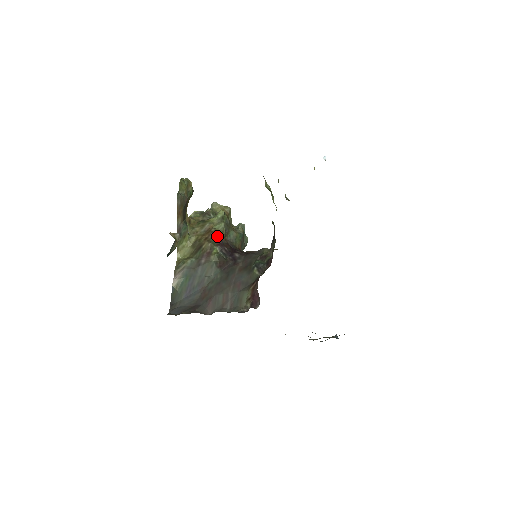
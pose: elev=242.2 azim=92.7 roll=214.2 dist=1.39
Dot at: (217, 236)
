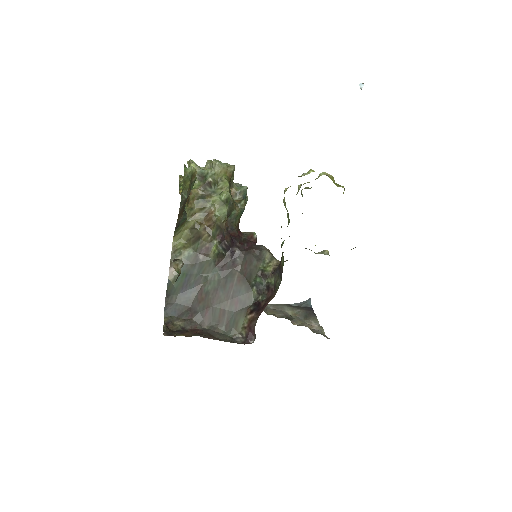
Dot at: (218, 227)
